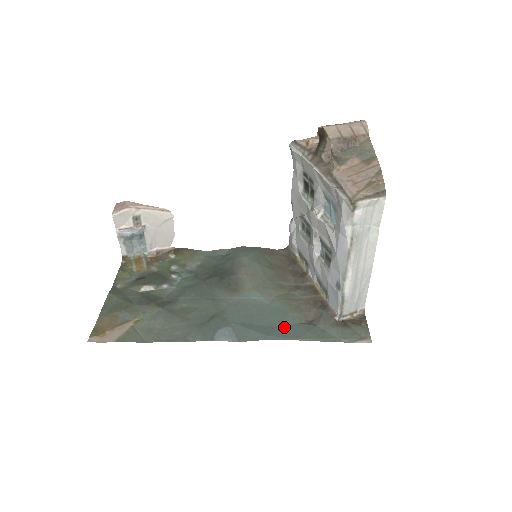
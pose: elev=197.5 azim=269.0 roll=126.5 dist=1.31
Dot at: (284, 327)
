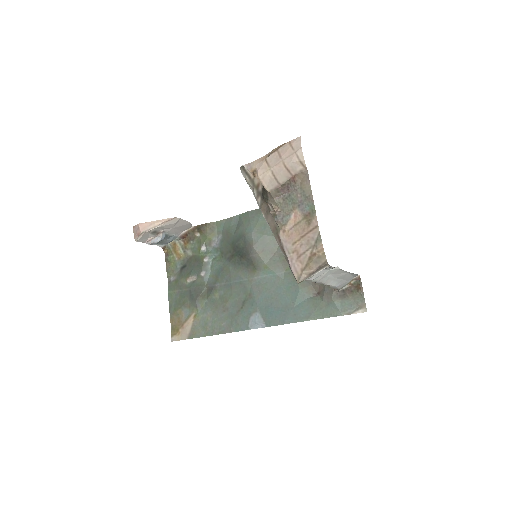
Dot at: (297, 306)
